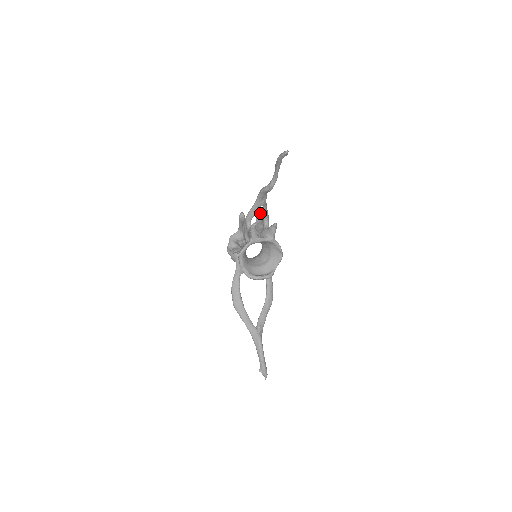
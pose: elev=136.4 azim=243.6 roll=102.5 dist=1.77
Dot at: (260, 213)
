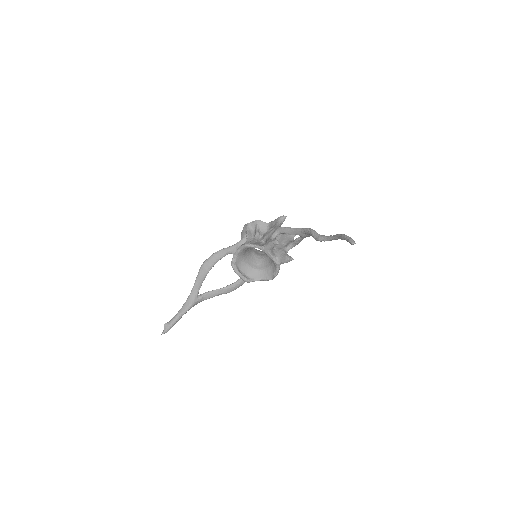
Dot at: occluded
